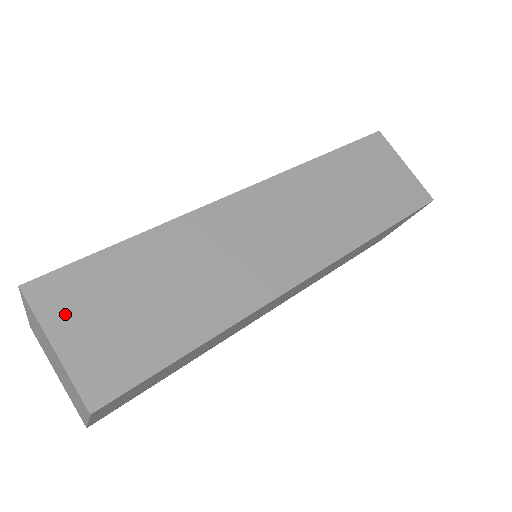
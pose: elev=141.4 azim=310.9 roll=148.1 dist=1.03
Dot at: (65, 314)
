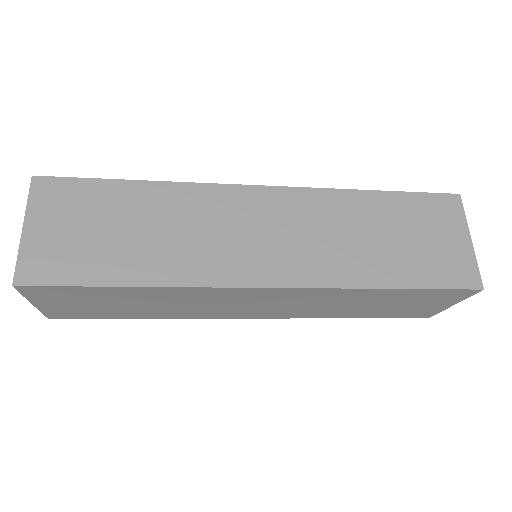
Dot at: (47, 209)
